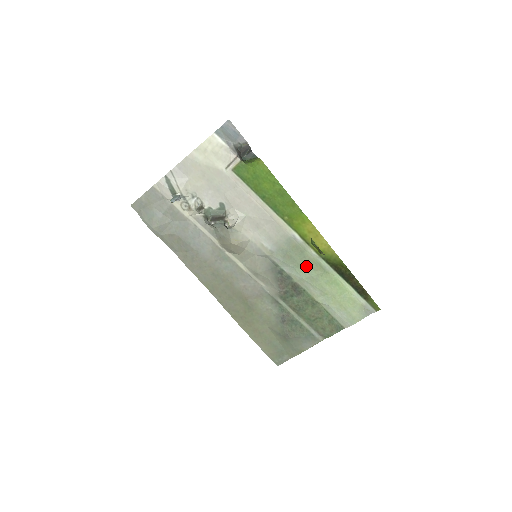
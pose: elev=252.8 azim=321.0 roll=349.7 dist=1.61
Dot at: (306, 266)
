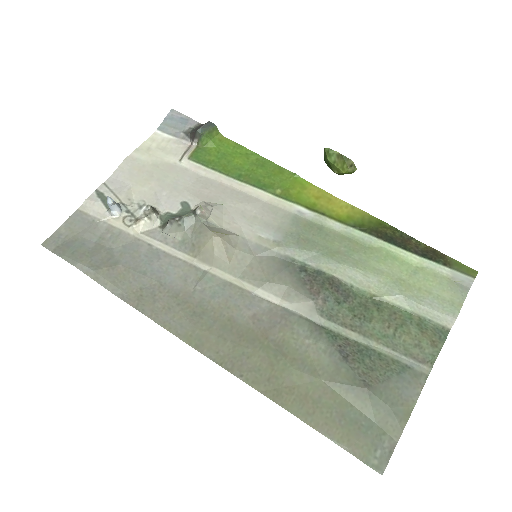
Dot at: (335, 246)
